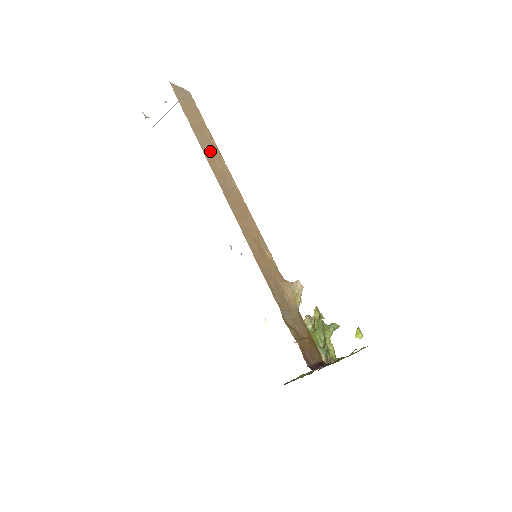
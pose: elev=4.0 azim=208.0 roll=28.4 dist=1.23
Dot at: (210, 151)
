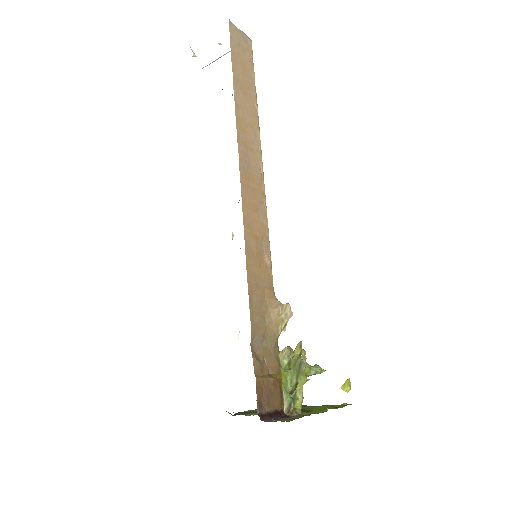
Dot at: (246, 116)
